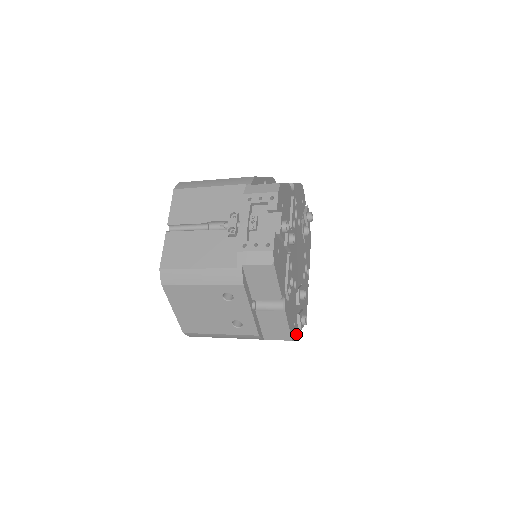
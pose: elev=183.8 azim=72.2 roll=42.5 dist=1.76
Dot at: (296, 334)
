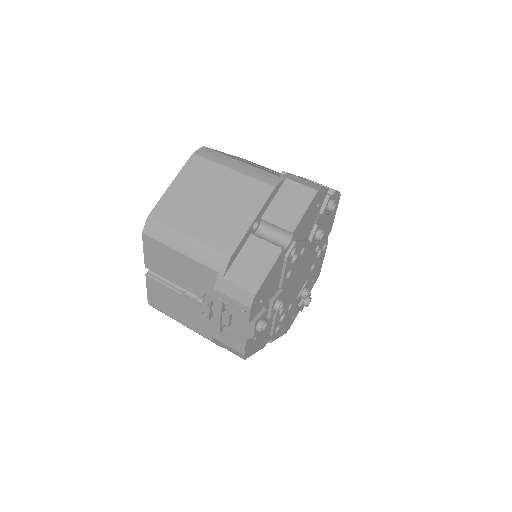
Dot at: (295, 317)
